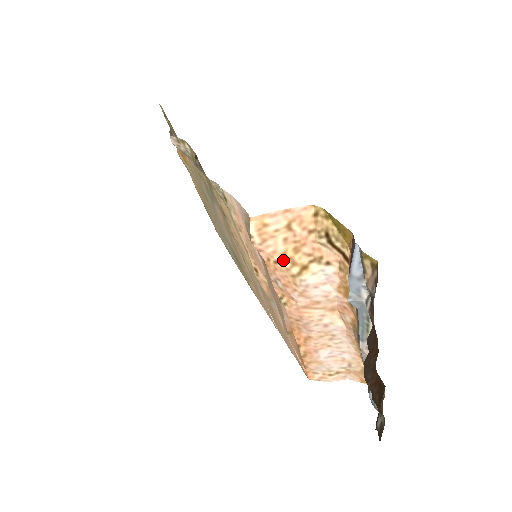
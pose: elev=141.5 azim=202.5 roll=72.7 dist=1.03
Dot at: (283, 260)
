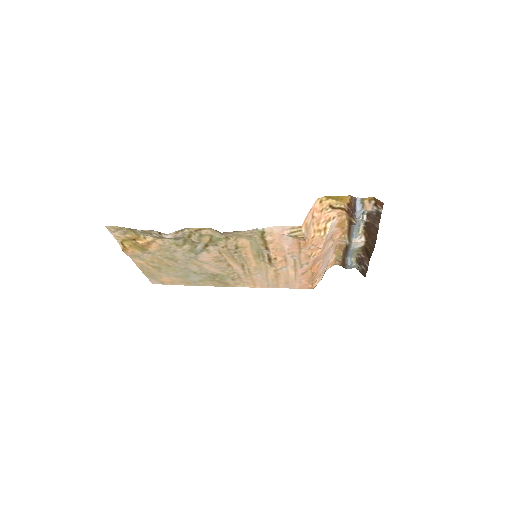
Dot at: (316, 234)
